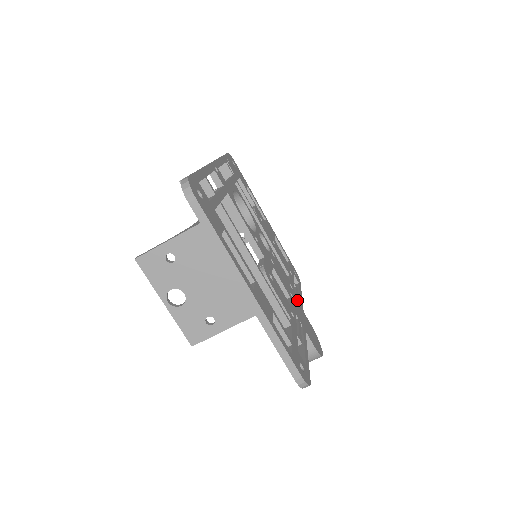
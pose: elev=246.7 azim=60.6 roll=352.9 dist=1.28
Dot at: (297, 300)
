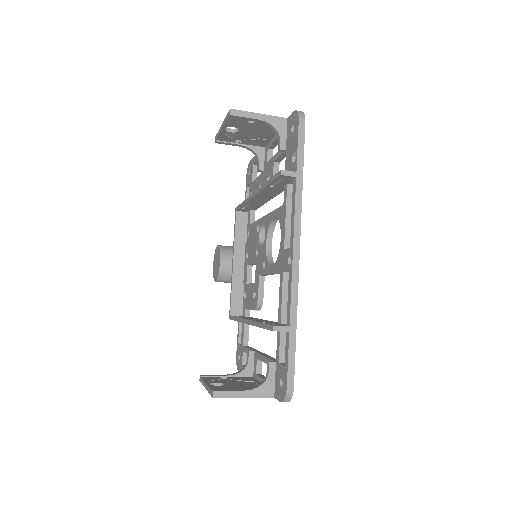
Dot at: occluded
